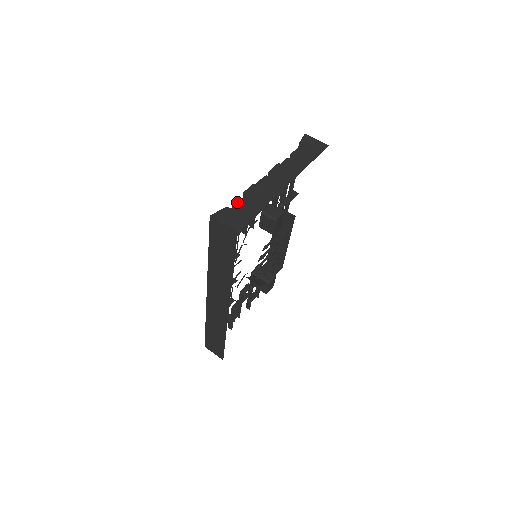
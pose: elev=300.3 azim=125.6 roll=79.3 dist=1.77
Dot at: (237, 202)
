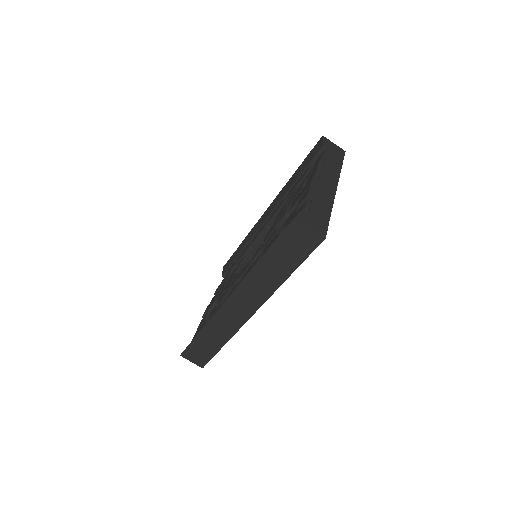
Dot at: (307, 204)
